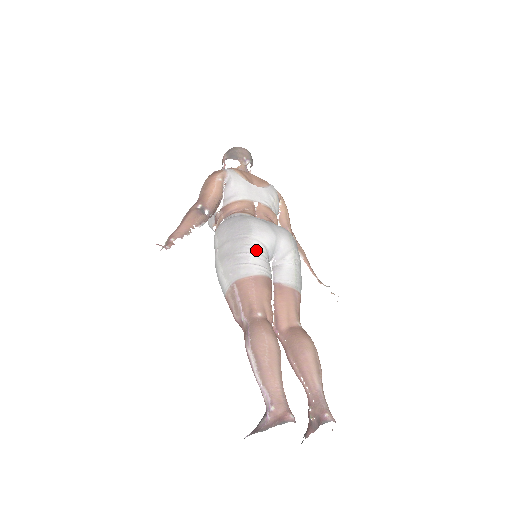
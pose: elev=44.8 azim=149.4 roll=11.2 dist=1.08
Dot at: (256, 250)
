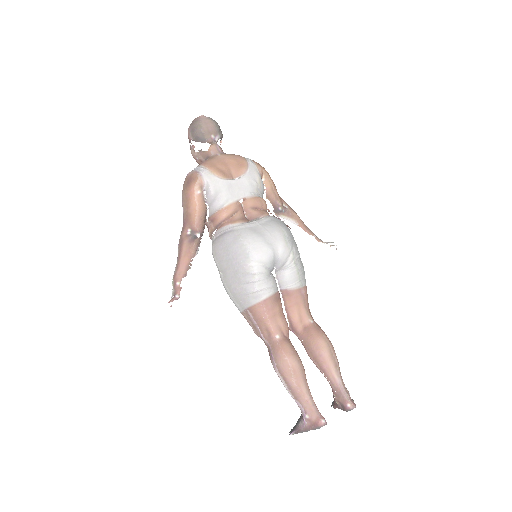
Dot at: (258, 276)
